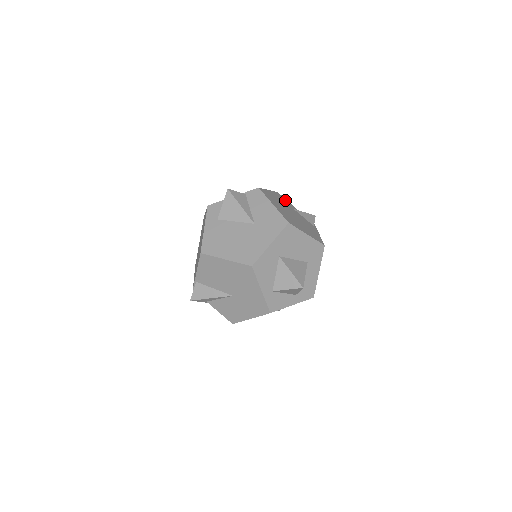
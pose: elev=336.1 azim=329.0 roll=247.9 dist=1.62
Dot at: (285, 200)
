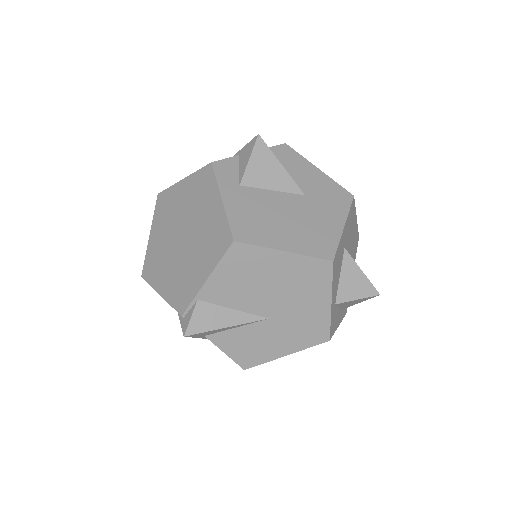
Dot at: occluded
